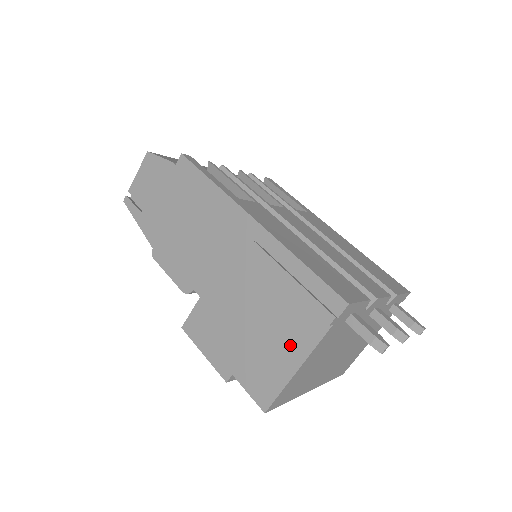
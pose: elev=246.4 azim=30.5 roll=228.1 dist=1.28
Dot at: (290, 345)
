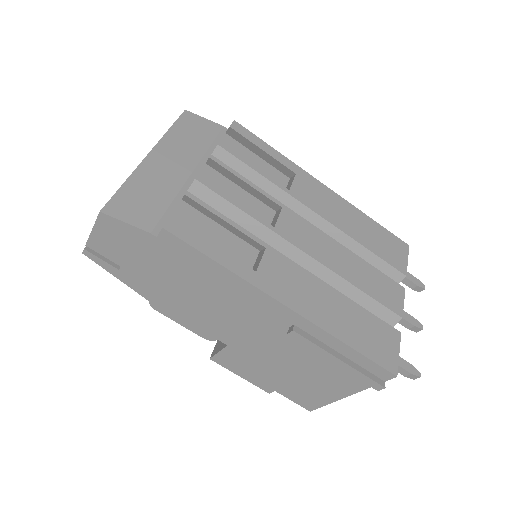
Dot at: (335, 387)
